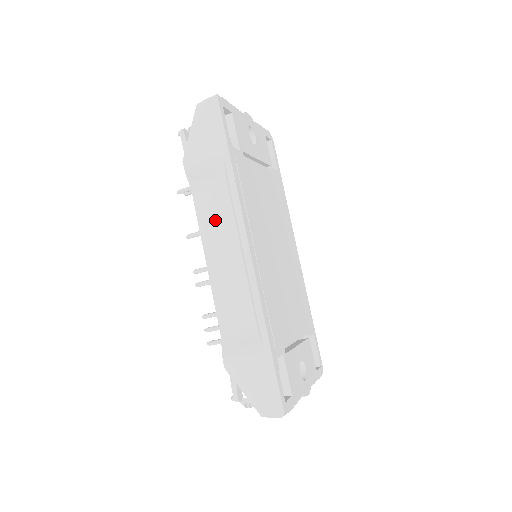
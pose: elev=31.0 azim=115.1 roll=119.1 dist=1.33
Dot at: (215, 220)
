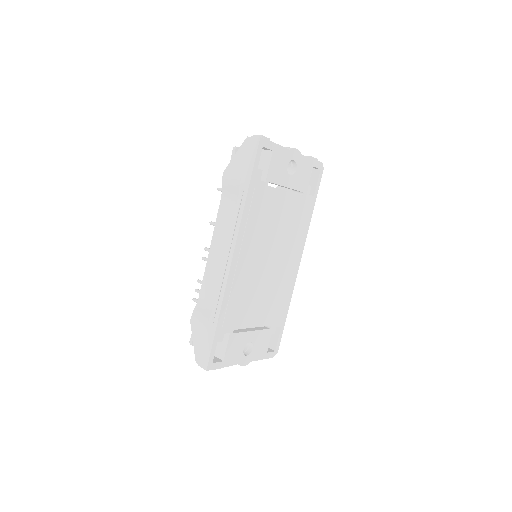
Dot at: (226, 224)
